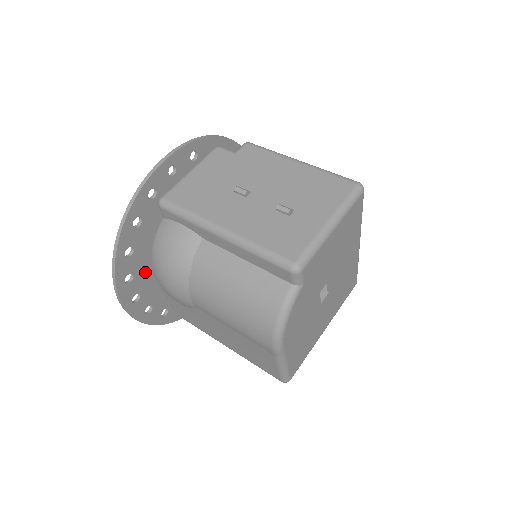
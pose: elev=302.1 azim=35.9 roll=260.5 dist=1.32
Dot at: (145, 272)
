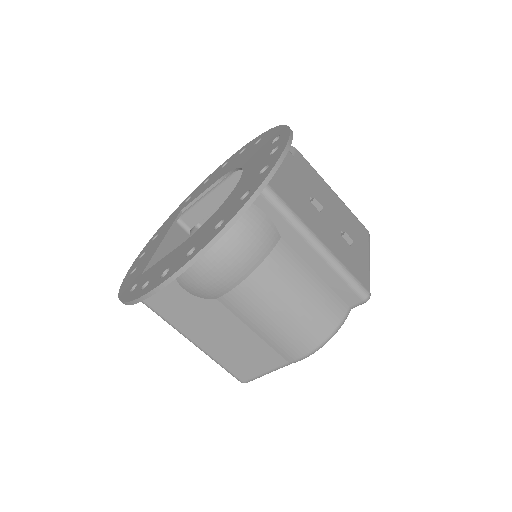
Dot at: occluded
